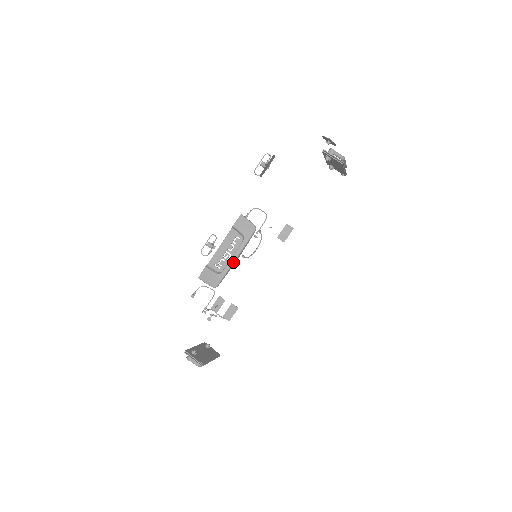
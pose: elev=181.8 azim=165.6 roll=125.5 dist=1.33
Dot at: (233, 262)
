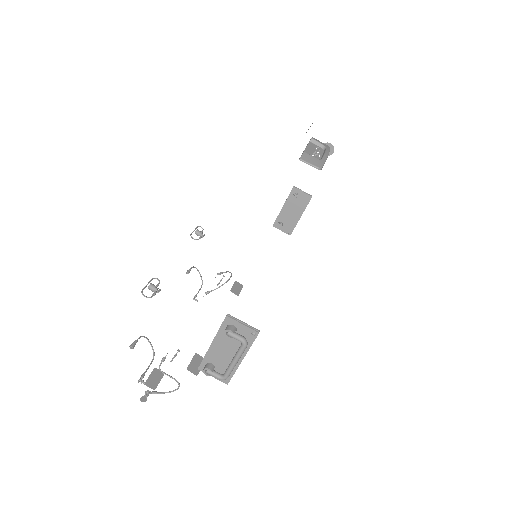
Dot at: (327, 156)
